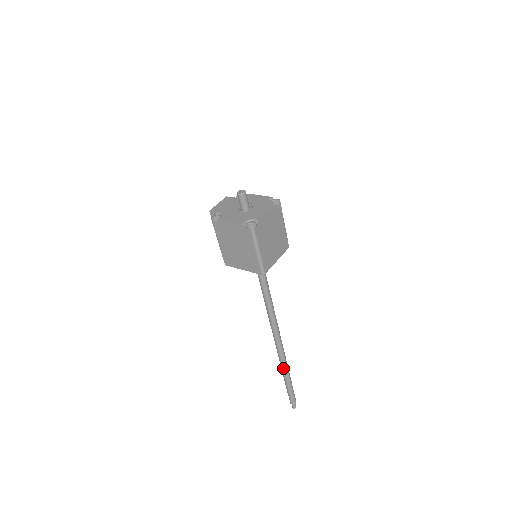
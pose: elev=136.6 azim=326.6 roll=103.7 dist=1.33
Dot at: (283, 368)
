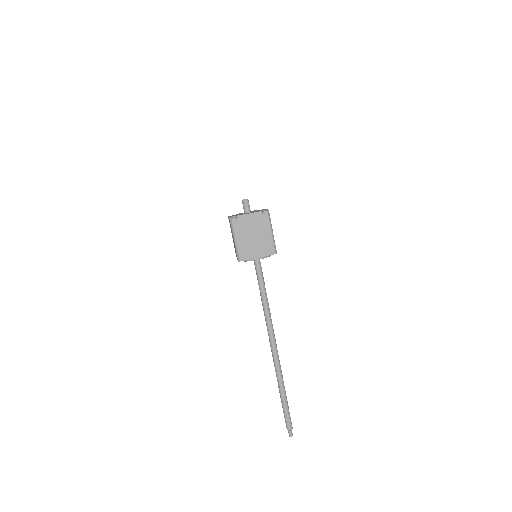
Dot at: (277, 379)
